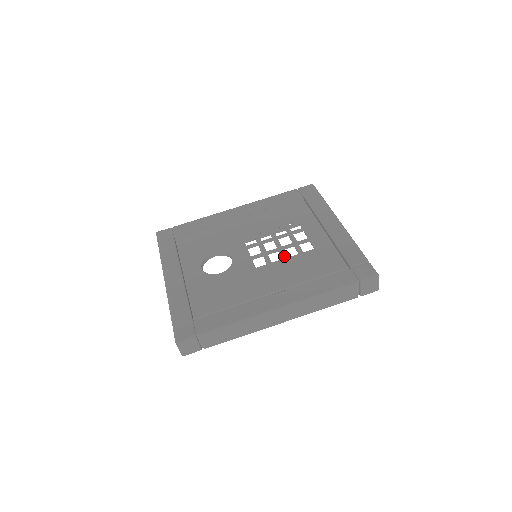
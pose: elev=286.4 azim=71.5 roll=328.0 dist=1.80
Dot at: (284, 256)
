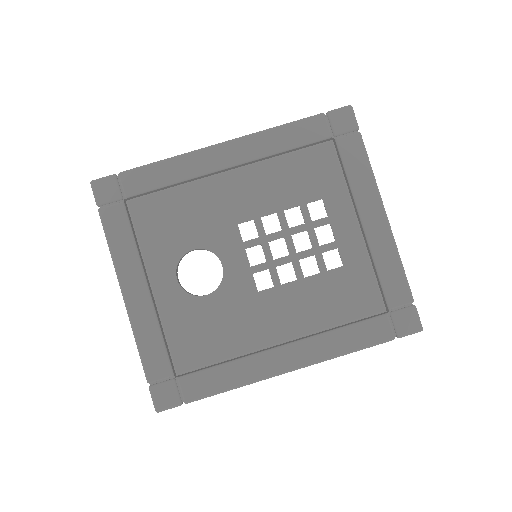
Dot at: (299, 275)
